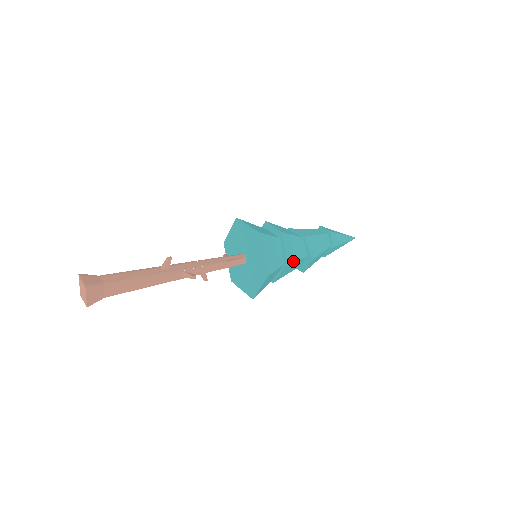
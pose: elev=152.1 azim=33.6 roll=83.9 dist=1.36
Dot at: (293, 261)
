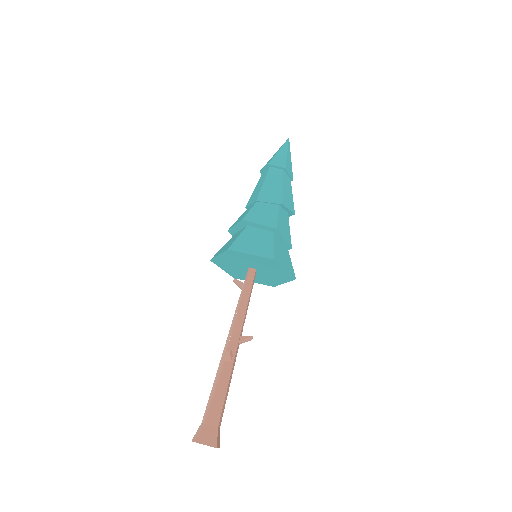
Dot at: (290, 237)
